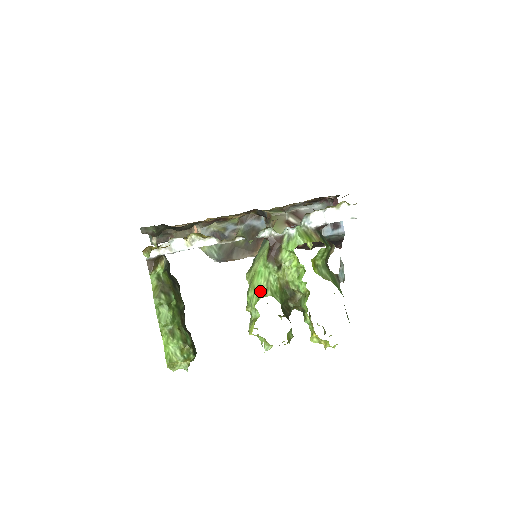
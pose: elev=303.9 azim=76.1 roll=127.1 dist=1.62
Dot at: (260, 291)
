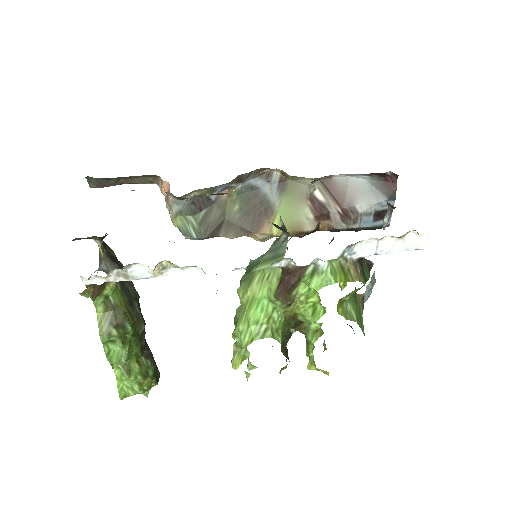
Dot at: (256, 329)
